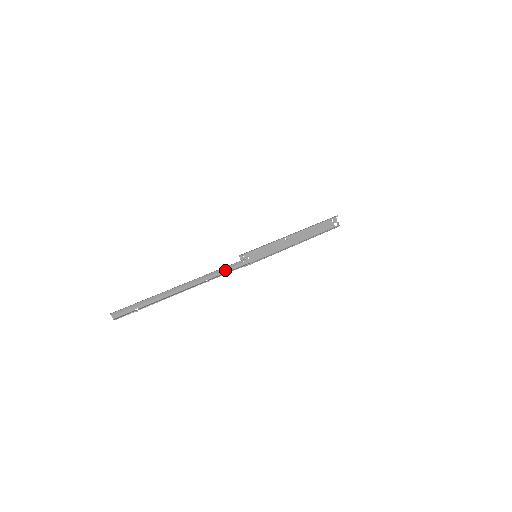
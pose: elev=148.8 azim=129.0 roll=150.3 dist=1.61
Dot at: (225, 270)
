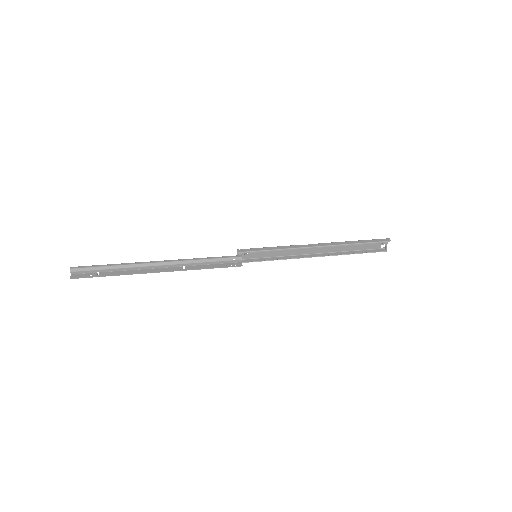
Dot at: (210, 262)
